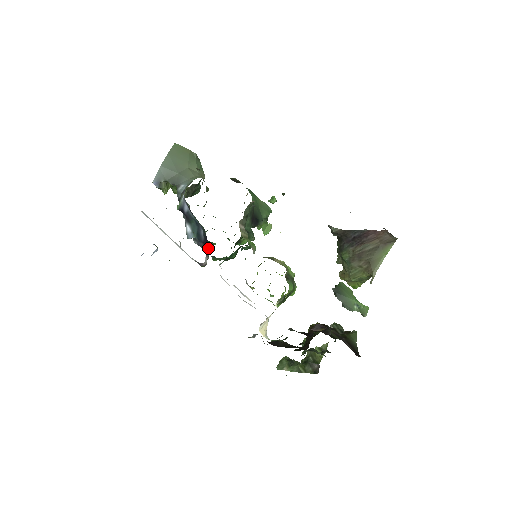
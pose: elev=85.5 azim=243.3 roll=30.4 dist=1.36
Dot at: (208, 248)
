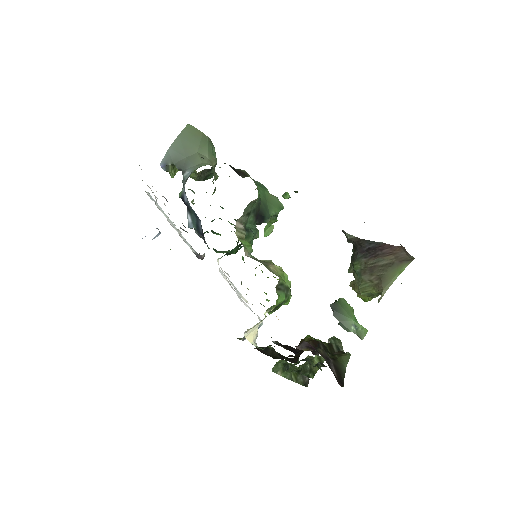
Dot at: occluded
